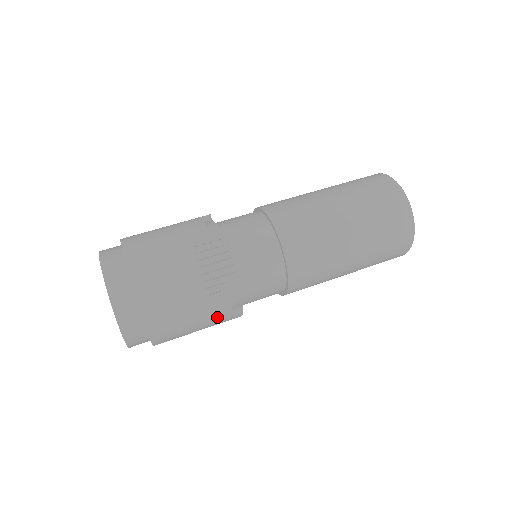
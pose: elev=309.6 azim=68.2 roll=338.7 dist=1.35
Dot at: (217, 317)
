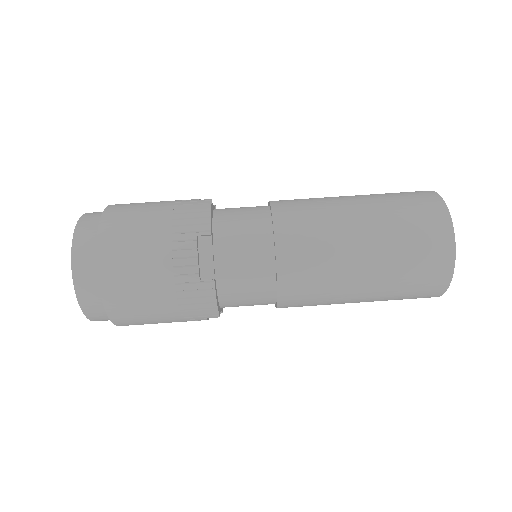
Dot at: (182, 287)
